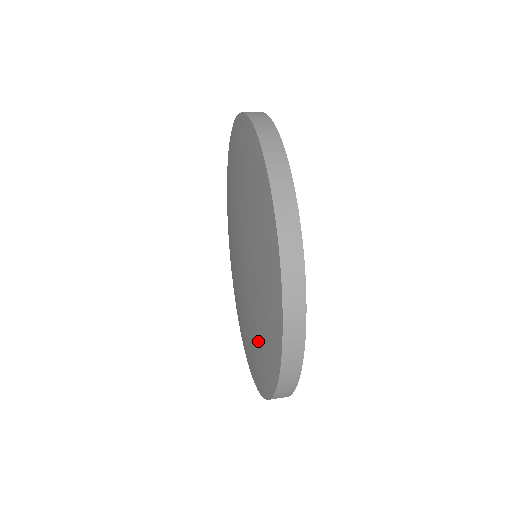
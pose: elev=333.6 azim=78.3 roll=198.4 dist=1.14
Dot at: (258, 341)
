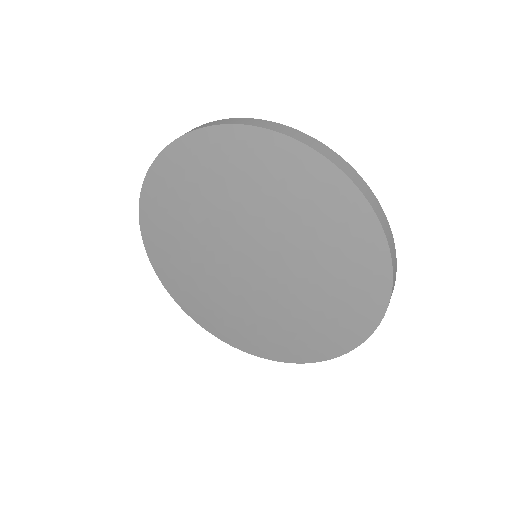
Dot at: (253, 328)
